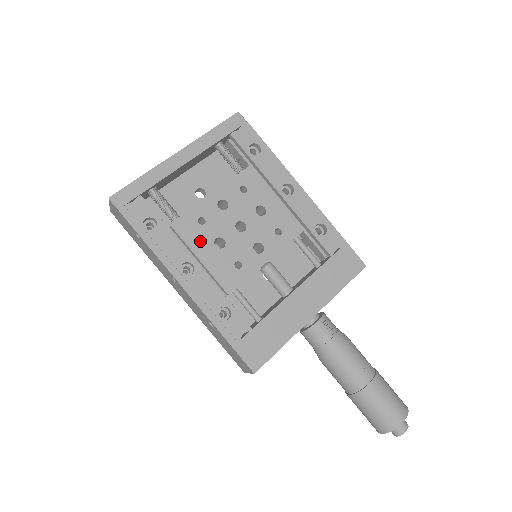
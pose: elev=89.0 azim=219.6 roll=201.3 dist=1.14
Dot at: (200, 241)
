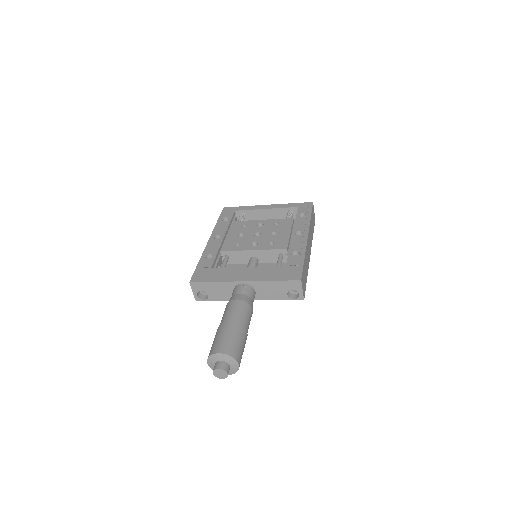
Dot at: (235, 231)
